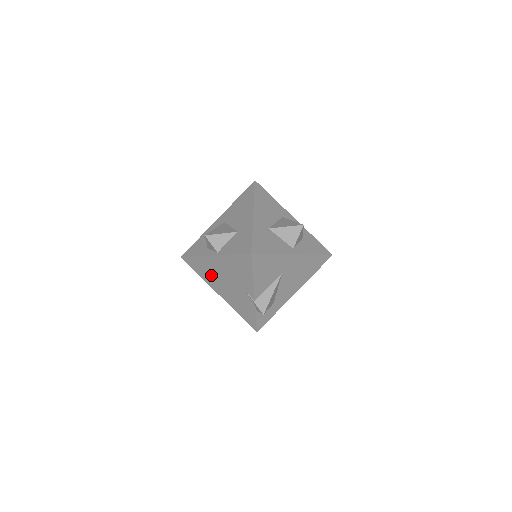
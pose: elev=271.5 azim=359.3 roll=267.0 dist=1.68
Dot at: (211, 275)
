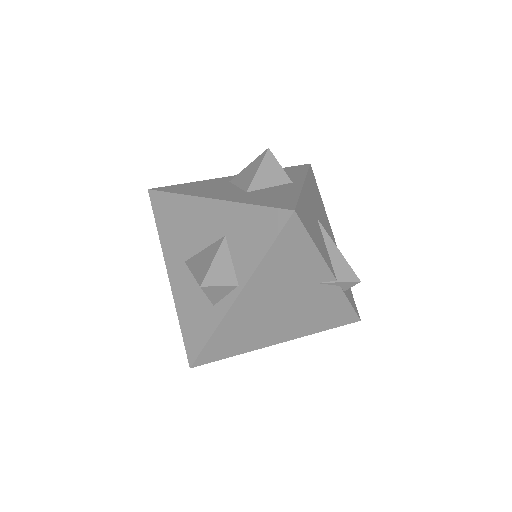
Dot at: (253, 330)
